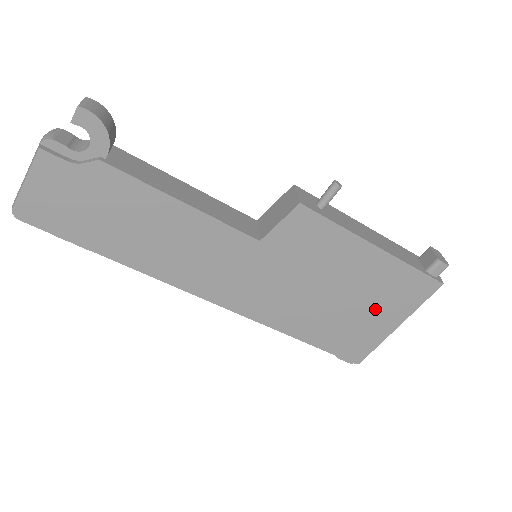
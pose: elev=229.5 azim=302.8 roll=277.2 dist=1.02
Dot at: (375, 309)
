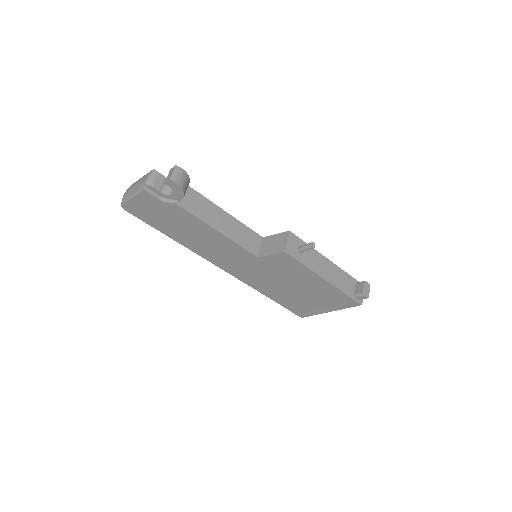
Dot at: (318, 301)
